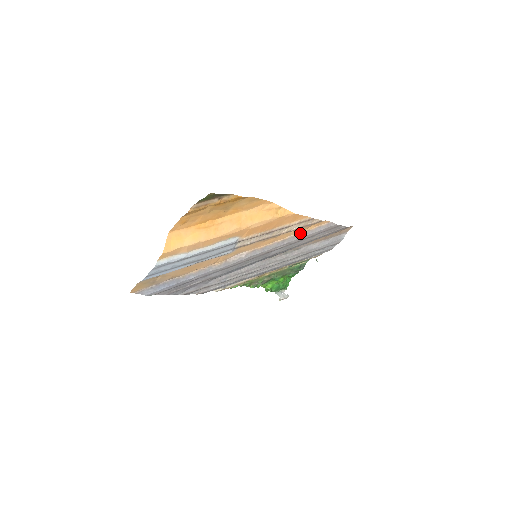
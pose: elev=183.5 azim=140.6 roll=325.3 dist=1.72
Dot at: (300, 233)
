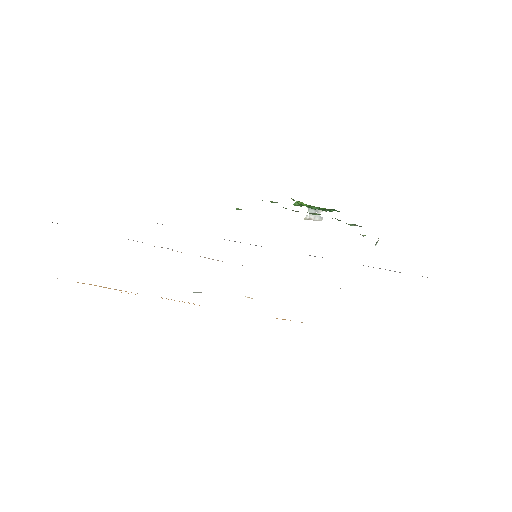
Dot at: occluded
